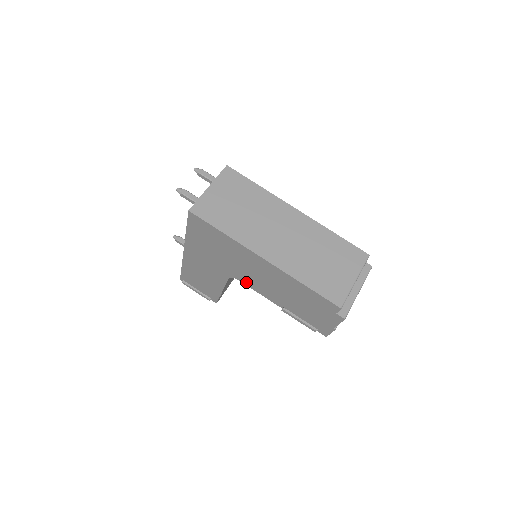
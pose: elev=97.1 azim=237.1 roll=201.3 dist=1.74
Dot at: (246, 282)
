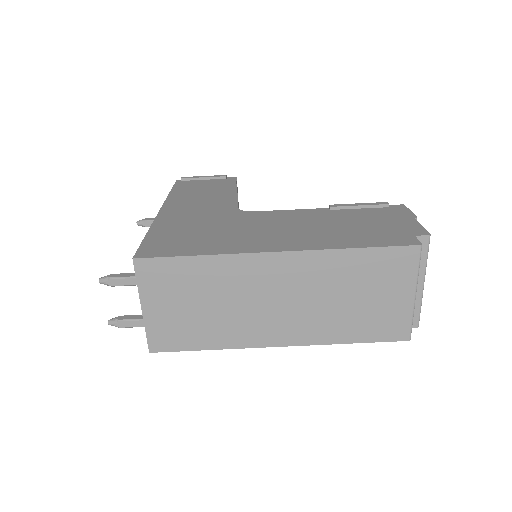
Dot at: occluded
